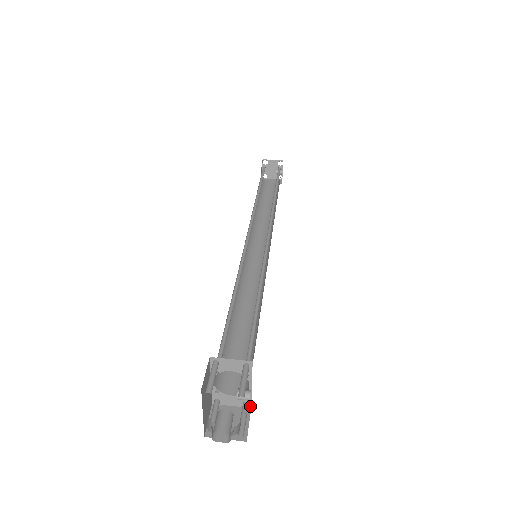
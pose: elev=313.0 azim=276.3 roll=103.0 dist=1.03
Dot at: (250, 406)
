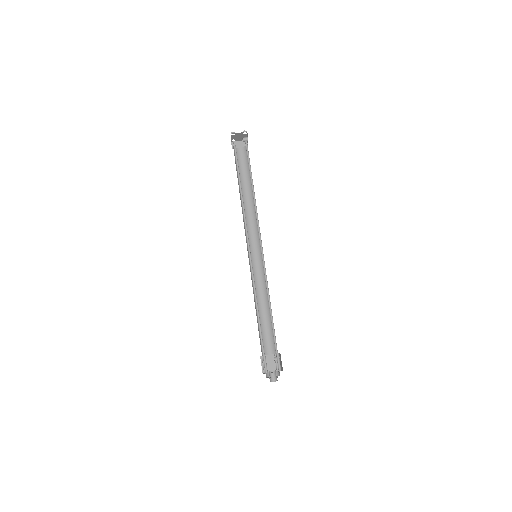
Dot at: occluded
